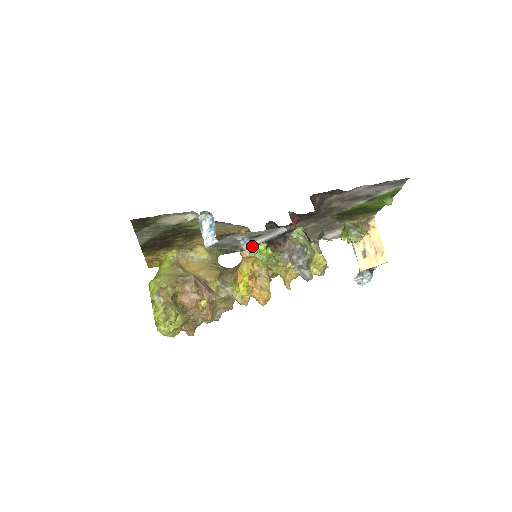
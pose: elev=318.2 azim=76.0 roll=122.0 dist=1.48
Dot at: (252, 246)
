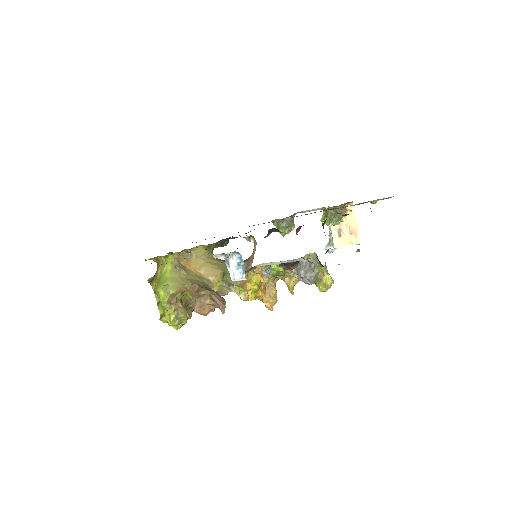
Dot at: (265, 265)
